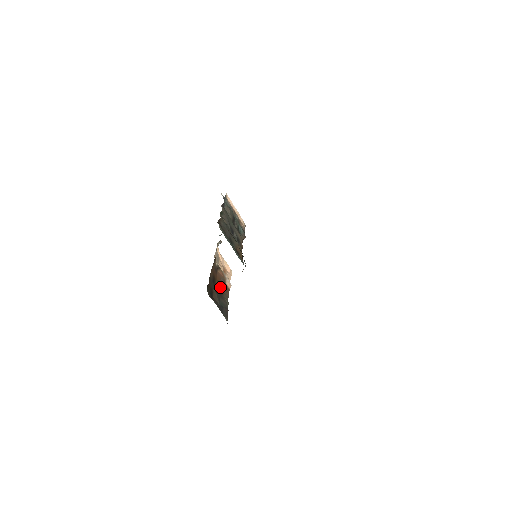
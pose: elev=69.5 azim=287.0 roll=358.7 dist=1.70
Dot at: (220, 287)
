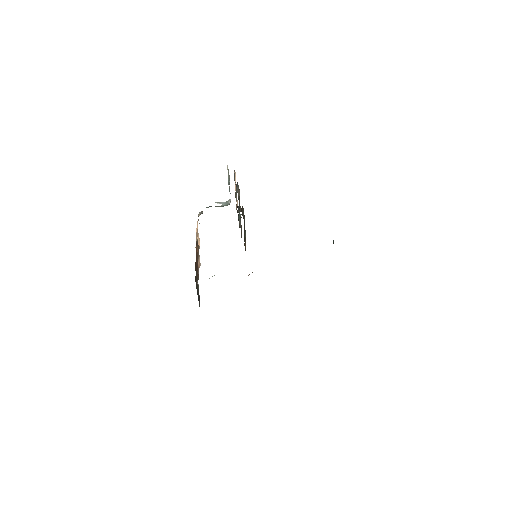
Dot at: occluded
